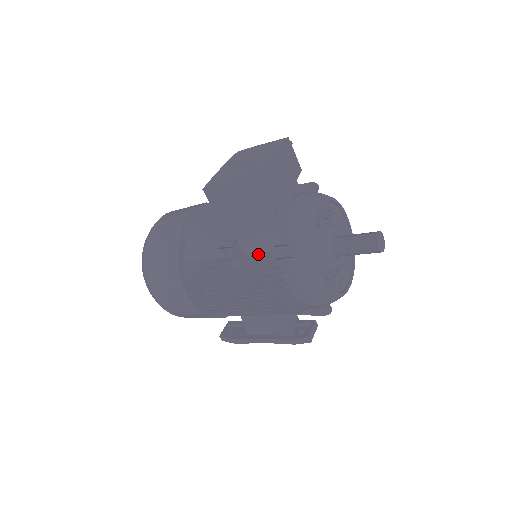
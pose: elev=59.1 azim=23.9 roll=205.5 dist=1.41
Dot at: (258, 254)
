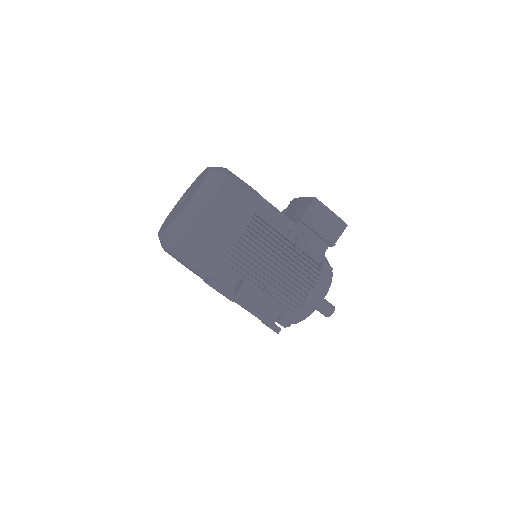
Dot at: (309, 257)
